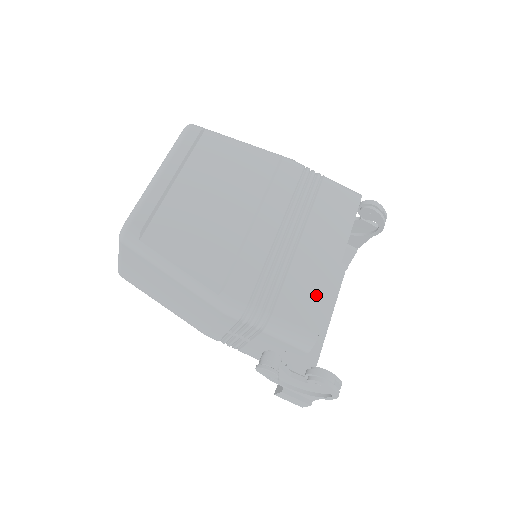
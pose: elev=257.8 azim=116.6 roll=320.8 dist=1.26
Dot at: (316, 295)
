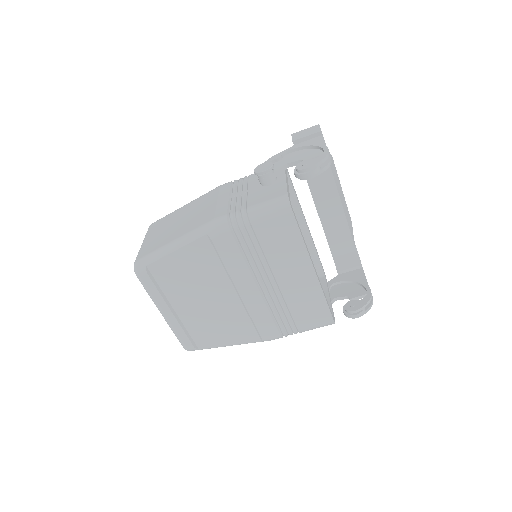
Dot at: (315, 303)
